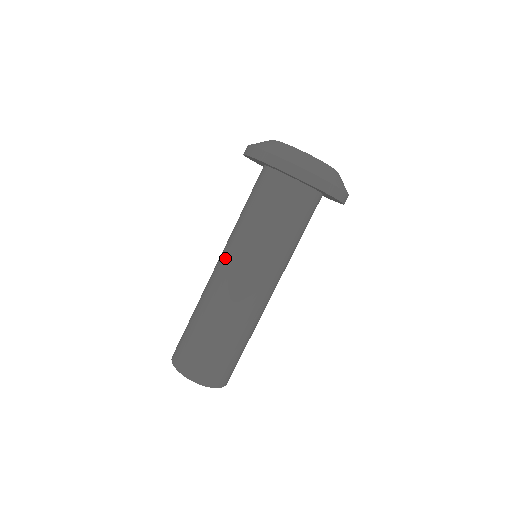
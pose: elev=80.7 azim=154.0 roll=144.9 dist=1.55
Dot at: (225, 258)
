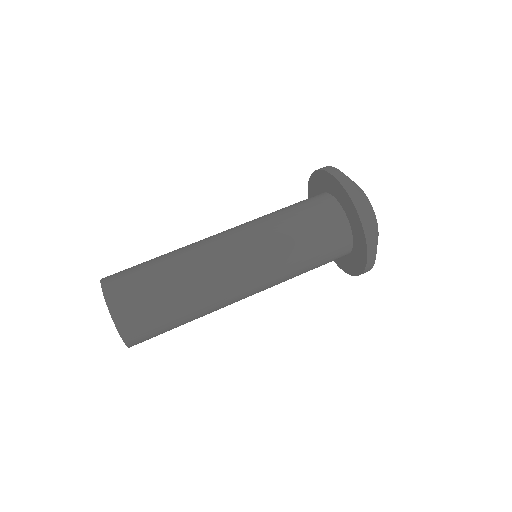
Dot at: (235, 230)
